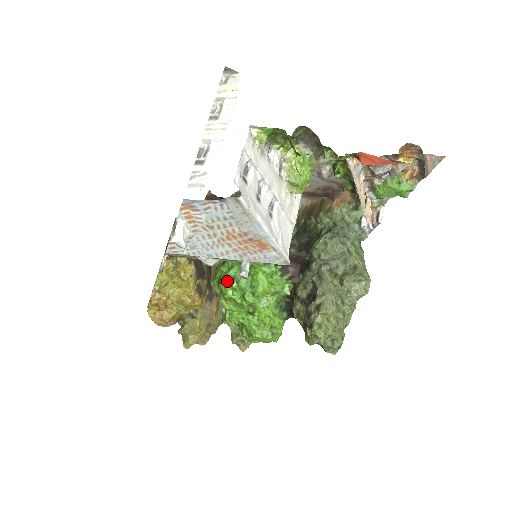
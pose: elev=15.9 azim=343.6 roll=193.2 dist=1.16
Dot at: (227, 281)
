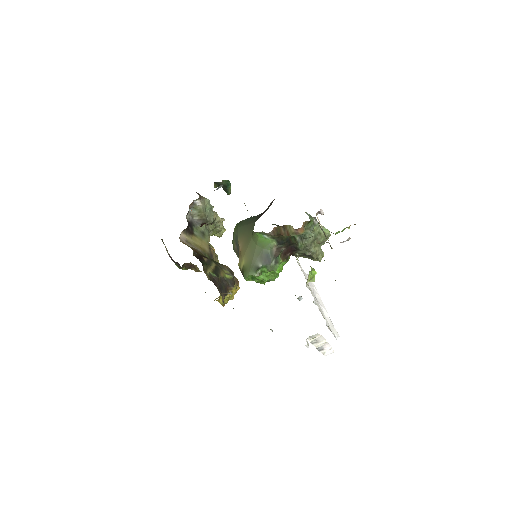
Dot at: occluded
